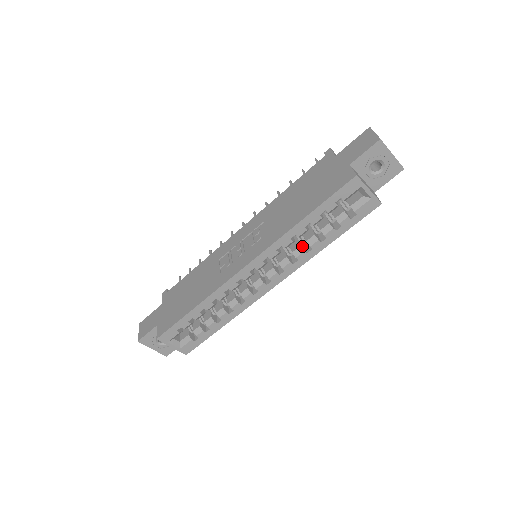
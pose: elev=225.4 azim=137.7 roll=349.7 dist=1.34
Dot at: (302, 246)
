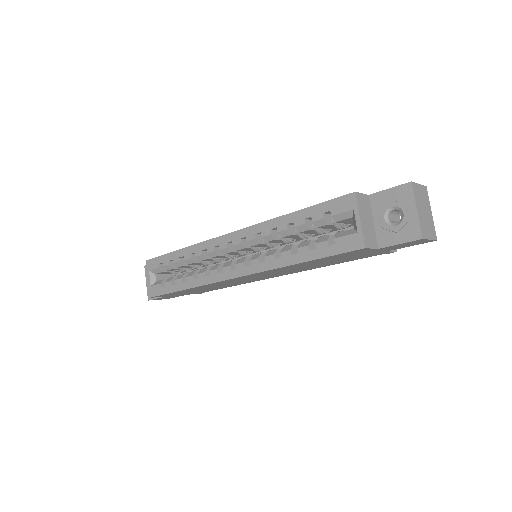
Dot at: (280, 253)
